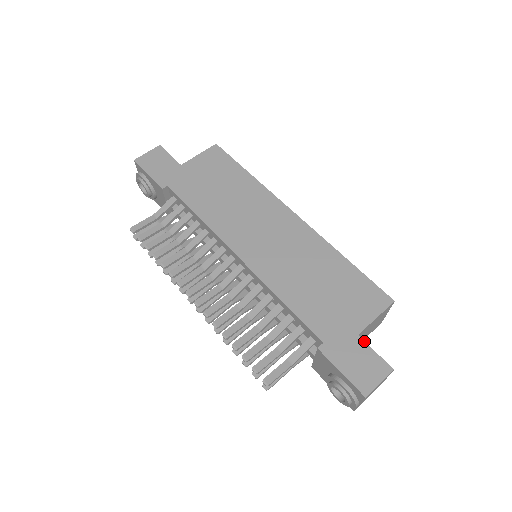
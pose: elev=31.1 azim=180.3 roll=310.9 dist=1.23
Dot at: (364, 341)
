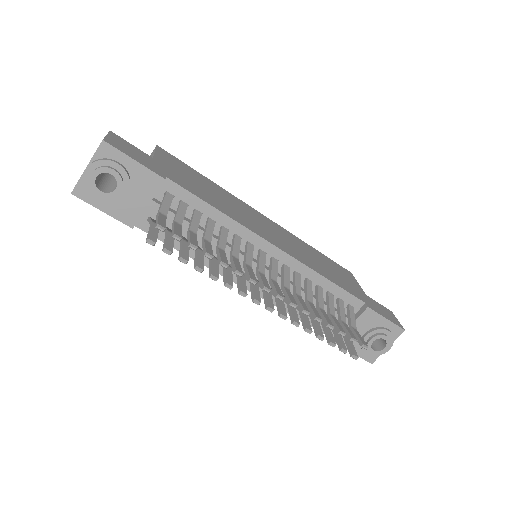
Dot at: (371, 298)
